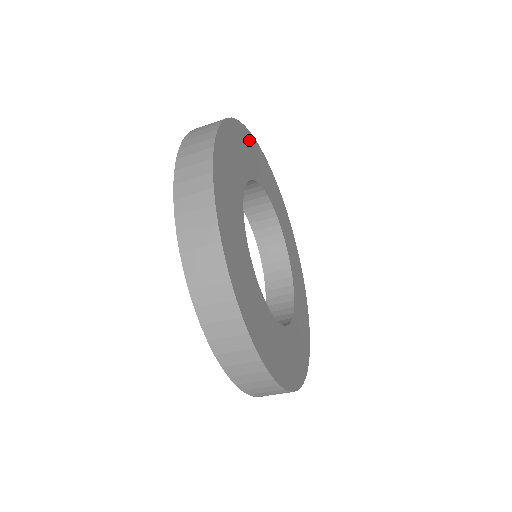
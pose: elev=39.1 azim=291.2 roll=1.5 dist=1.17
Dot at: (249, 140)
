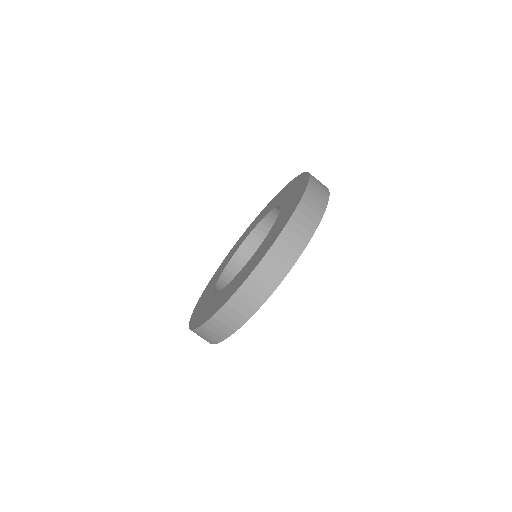
Dot at: occluded
